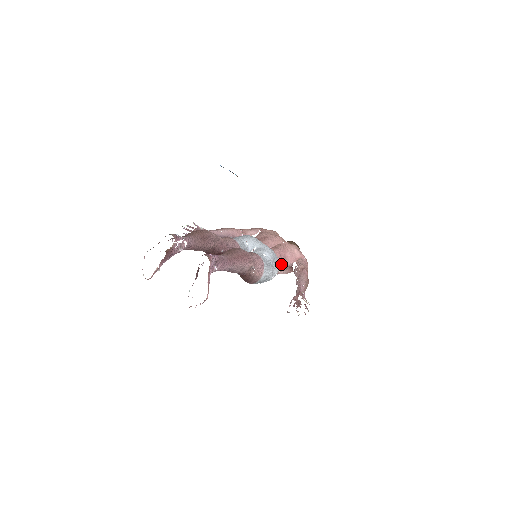
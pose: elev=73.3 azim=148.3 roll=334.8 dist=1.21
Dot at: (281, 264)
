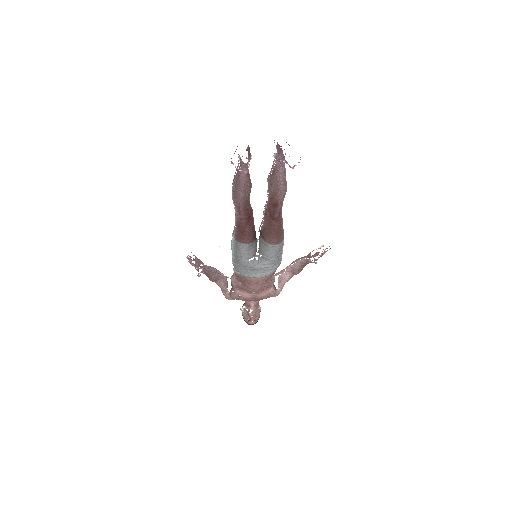
Dot at: occluded
